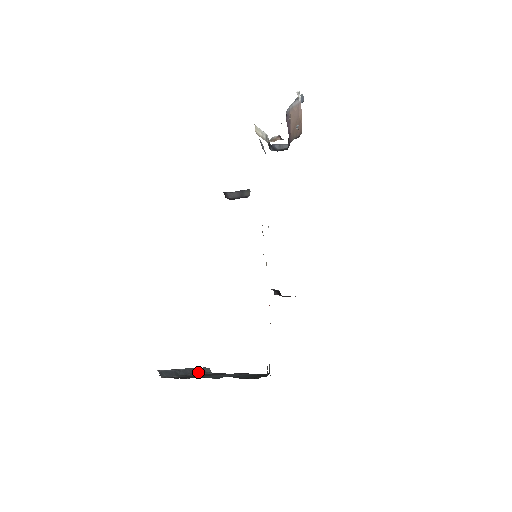
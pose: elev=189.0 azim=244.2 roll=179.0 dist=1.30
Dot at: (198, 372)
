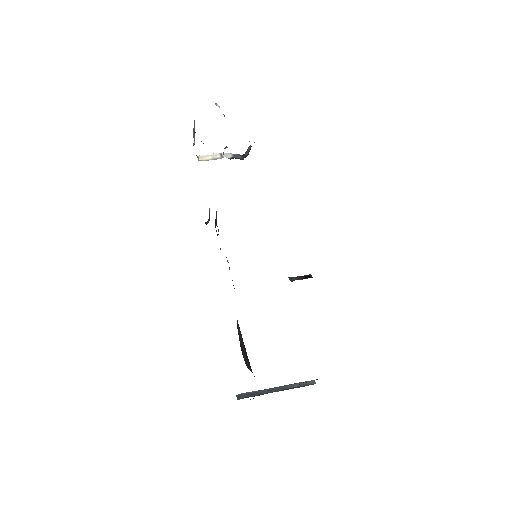
Dot at: (295, 387)
